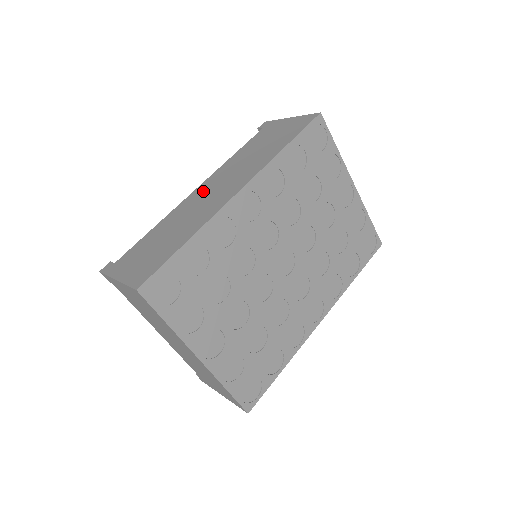
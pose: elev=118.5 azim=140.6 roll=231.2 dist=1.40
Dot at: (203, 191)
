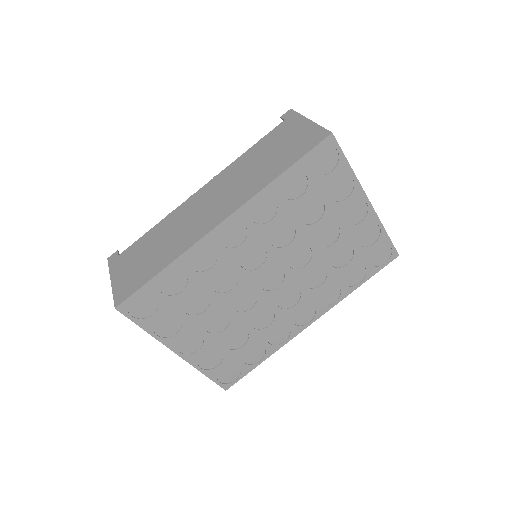
Dot at: (202, 197)
